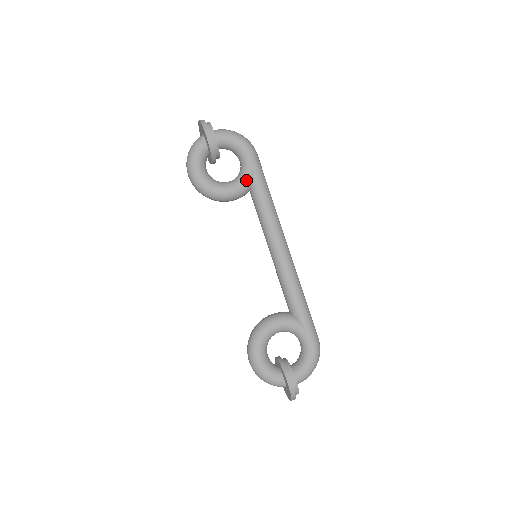
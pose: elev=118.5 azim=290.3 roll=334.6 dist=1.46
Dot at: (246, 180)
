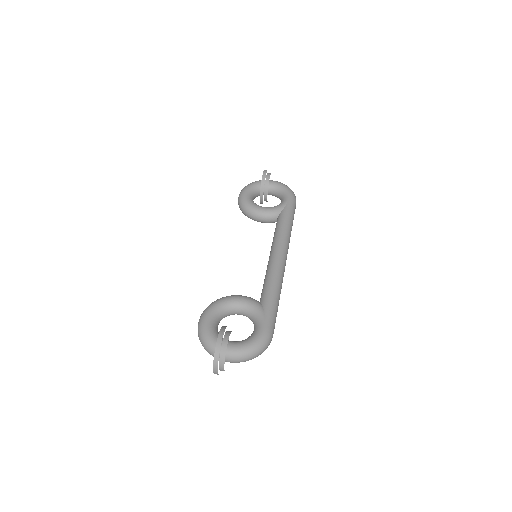
Dot at: (277, 208)
